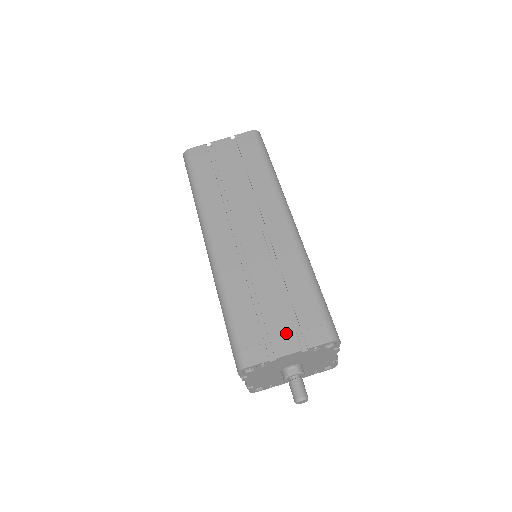
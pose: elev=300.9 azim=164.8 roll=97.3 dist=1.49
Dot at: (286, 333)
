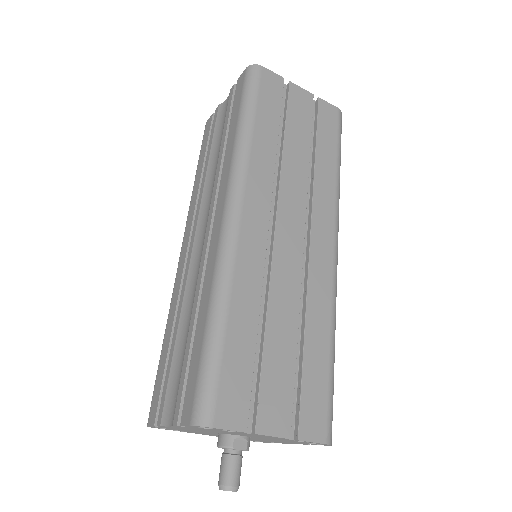
Dot at: (281, 402)
